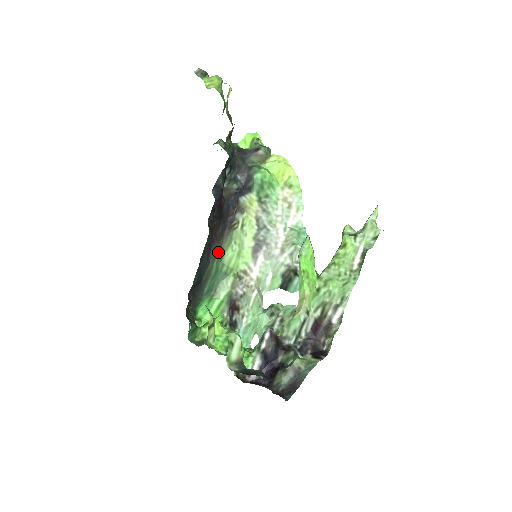
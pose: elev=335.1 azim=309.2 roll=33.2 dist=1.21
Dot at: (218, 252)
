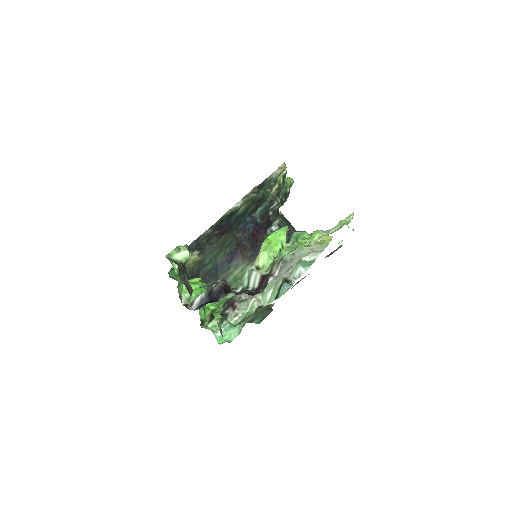
Dot at: (240, 267)
